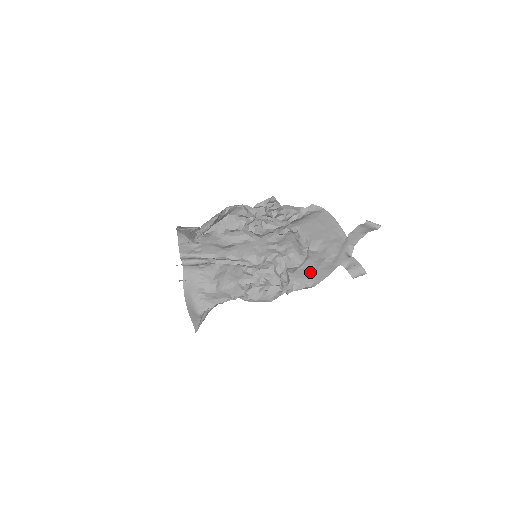
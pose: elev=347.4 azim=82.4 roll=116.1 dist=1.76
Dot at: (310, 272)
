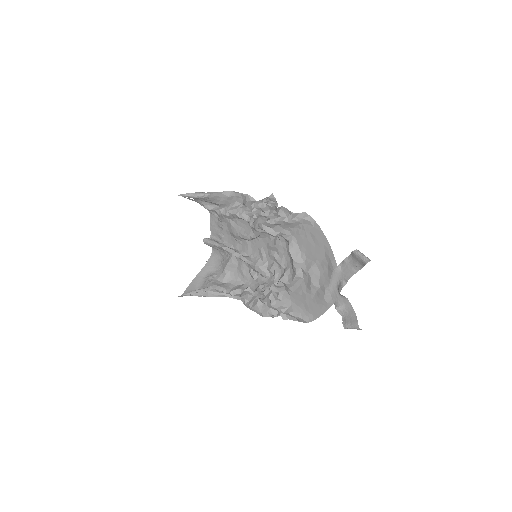
Dot at: (305, 301)
